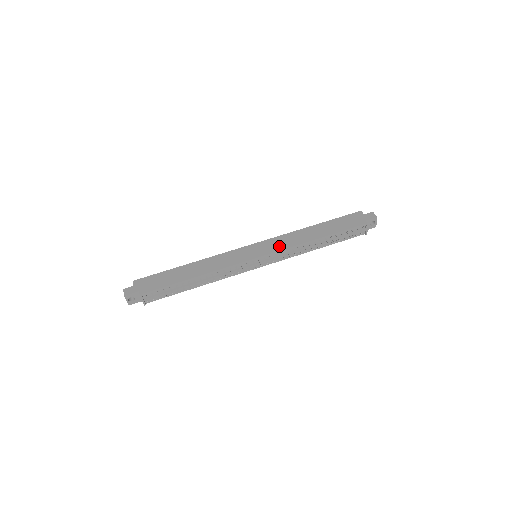
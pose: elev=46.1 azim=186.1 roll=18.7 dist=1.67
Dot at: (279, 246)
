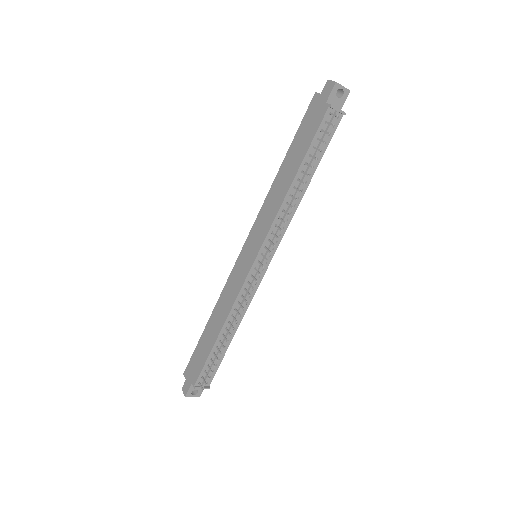
Dot at: (264, 228)
